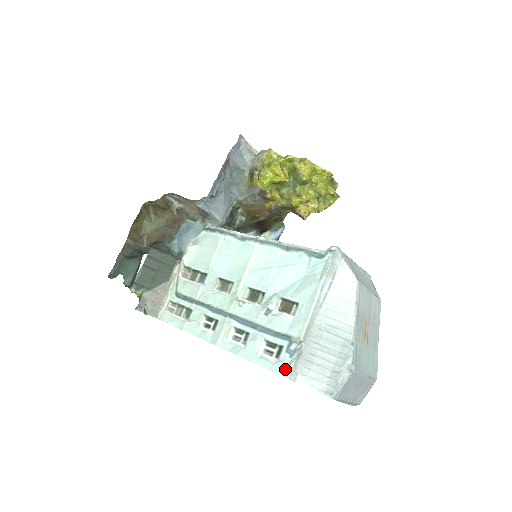
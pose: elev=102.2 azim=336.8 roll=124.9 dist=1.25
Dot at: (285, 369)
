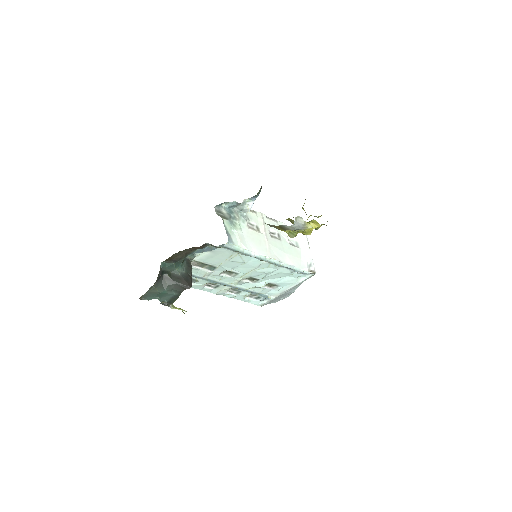
Dot at: (259, 304)
